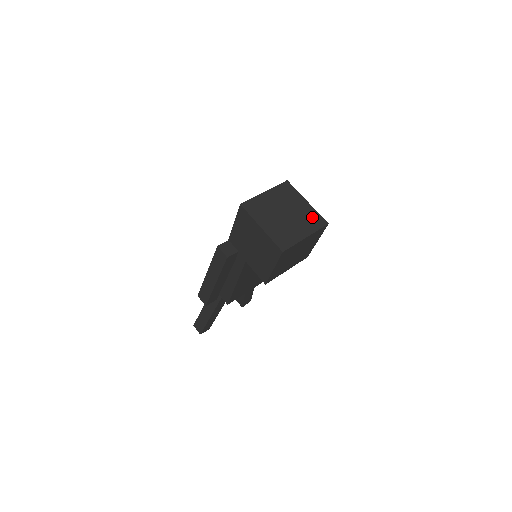
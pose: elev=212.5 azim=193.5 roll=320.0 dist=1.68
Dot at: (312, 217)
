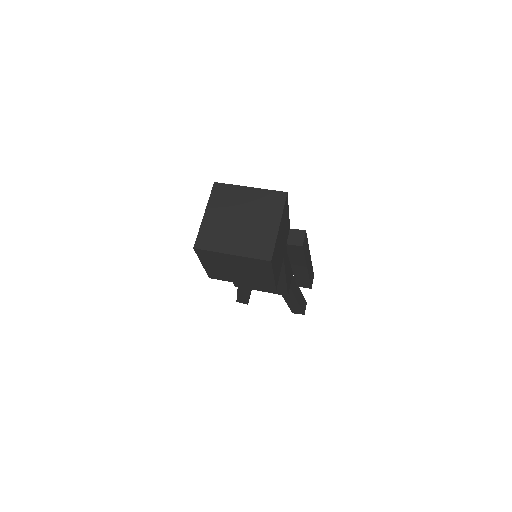
Dot at: (263, 242)
